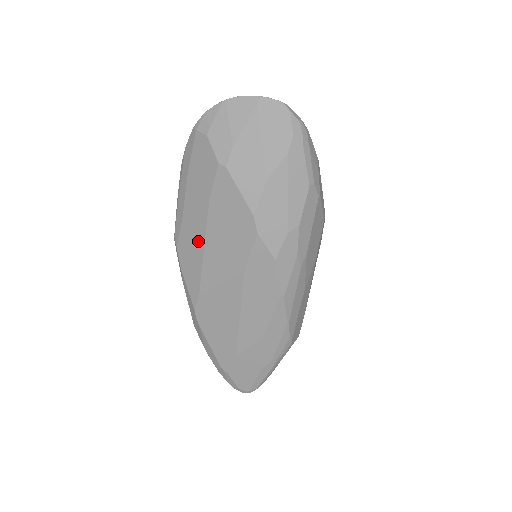
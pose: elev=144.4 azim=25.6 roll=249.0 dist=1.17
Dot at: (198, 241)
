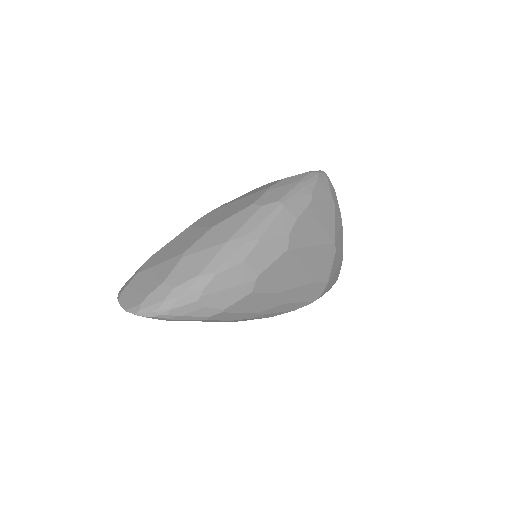
Dot at: occluded
